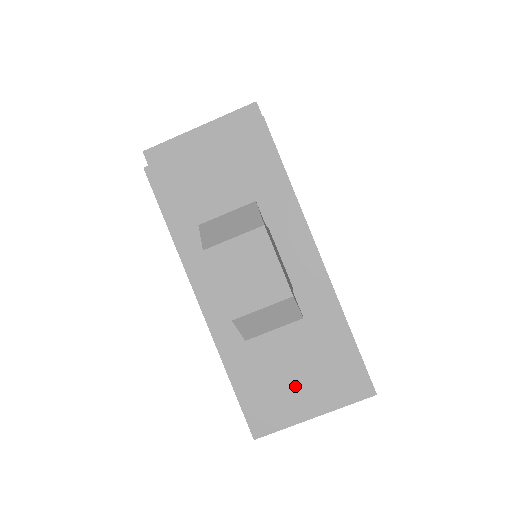
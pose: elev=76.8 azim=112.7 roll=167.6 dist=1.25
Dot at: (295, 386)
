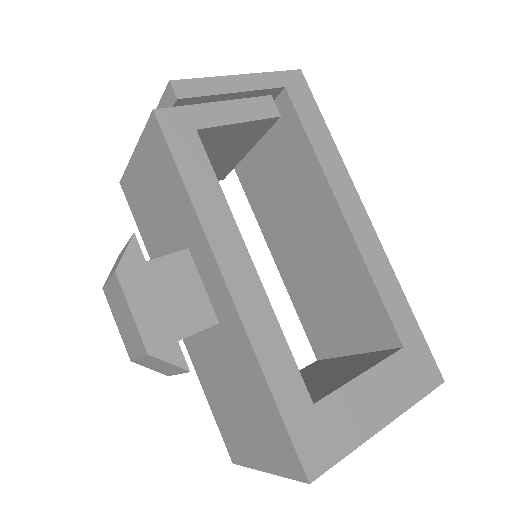
Dot at: (245, 430)
